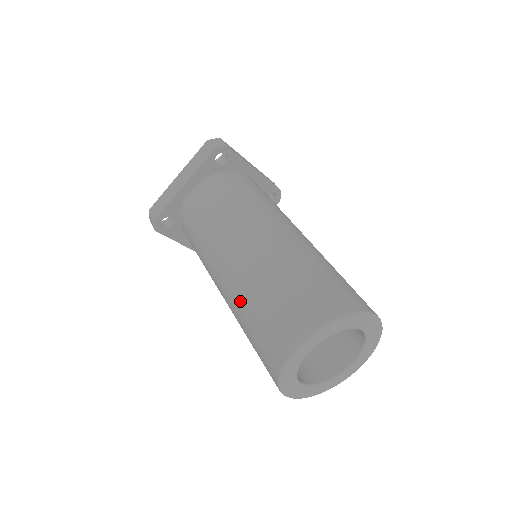
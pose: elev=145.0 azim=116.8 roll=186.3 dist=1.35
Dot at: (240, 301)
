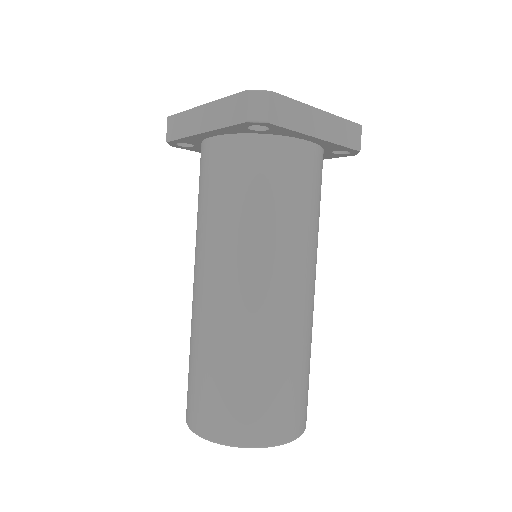
Dot at: (191, 331)
